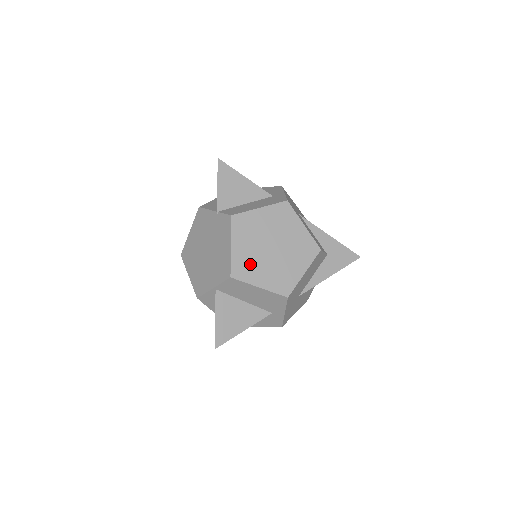
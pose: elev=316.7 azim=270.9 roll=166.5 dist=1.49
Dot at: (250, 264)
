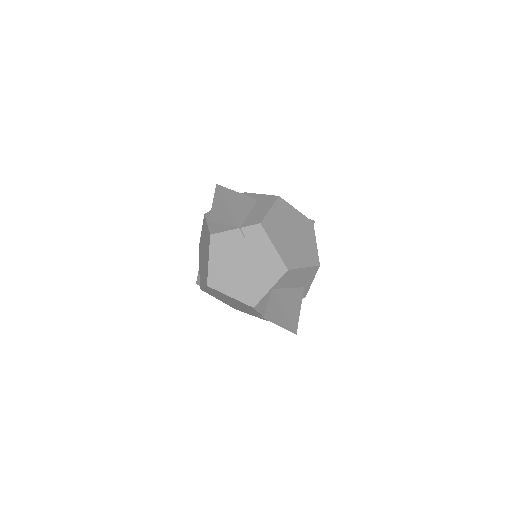
Dot at: (291, 254)
